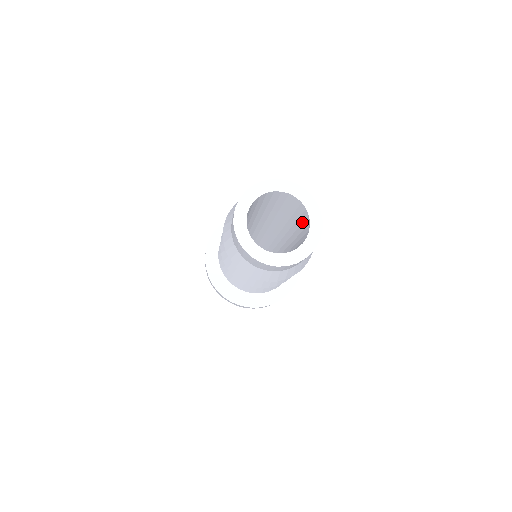
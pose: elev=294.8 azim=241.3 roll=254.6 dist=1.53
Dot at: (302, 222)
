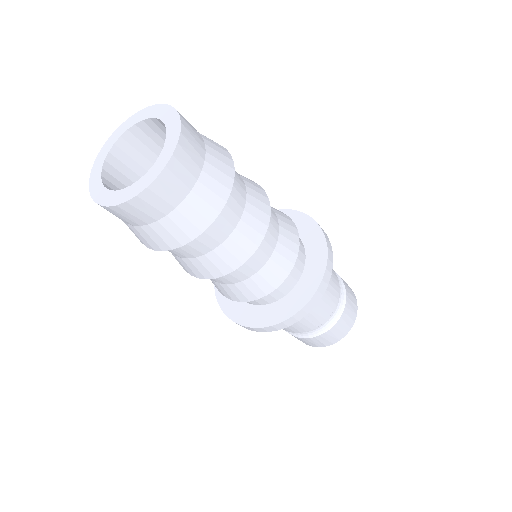
Dot at: occluded
